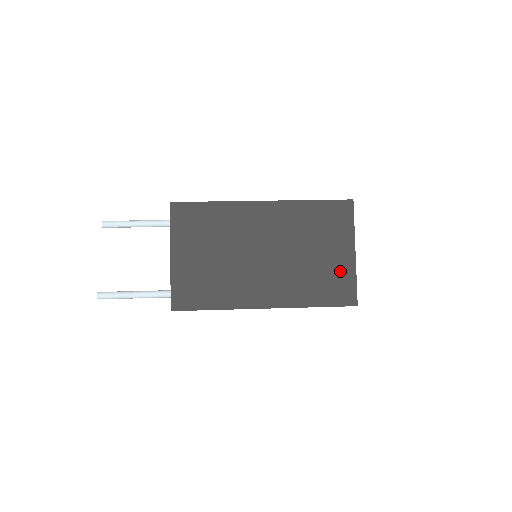
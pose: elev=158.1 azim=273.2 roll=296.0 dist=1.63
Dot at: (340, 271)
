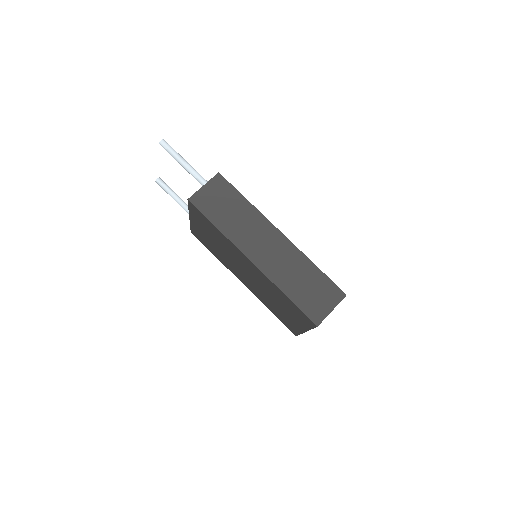
Dot at: (292, 323)
